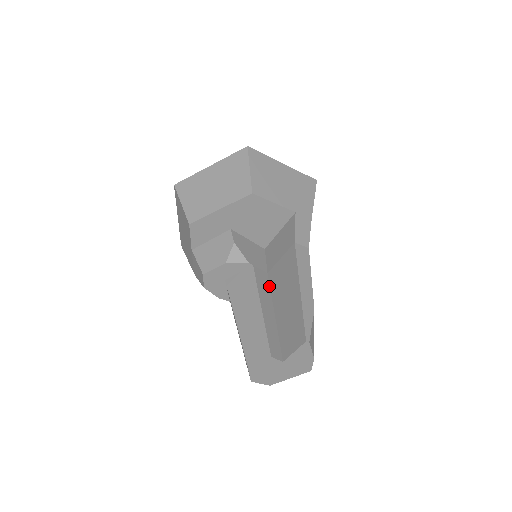
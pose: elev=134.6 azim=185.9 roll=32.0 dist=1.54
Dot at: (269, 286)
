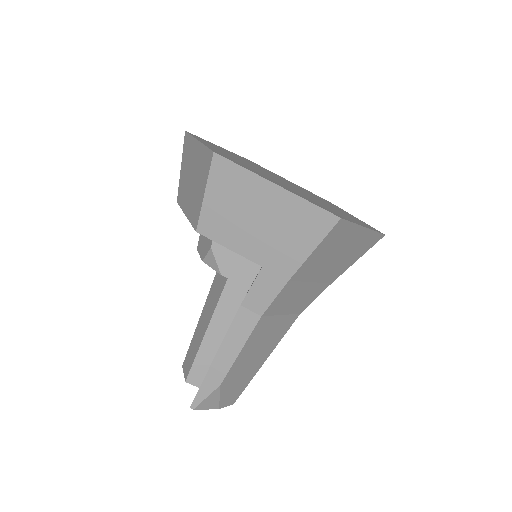
Dot at: (239, 306)
